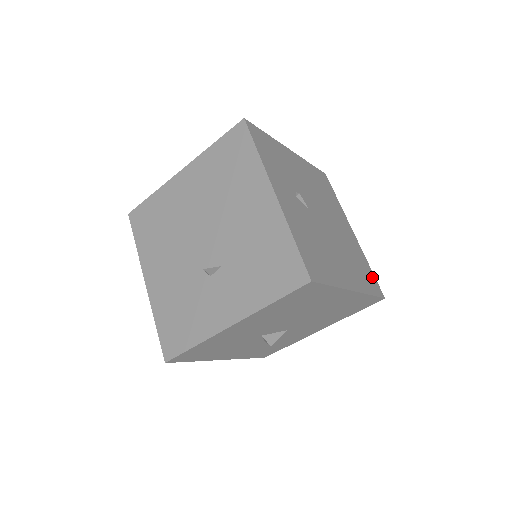
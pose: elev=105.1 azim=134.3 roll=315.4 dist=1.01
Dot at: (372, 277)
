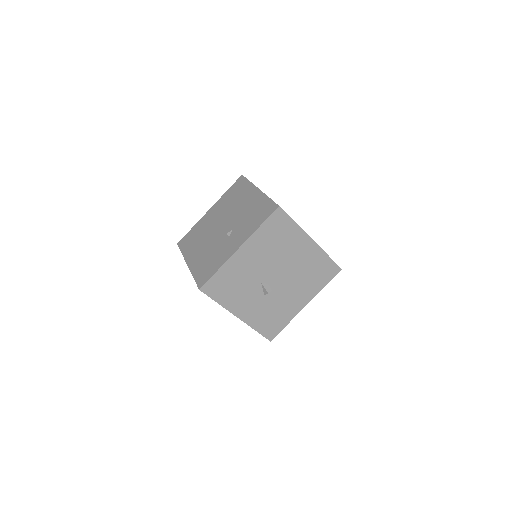
Dot at: occluded
